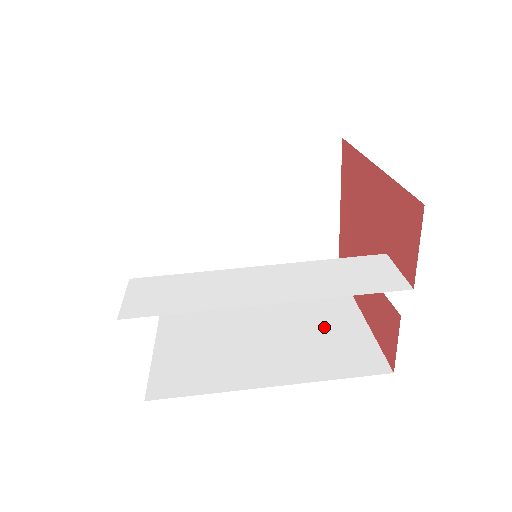
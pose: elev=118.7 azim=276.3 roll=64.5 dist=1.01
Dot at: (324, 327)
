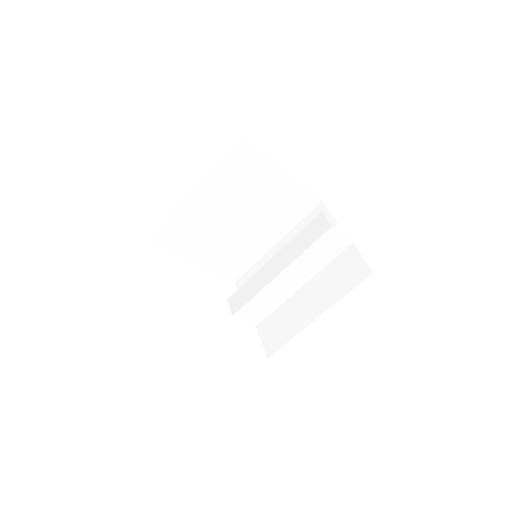
Dot at: (274, 198)
